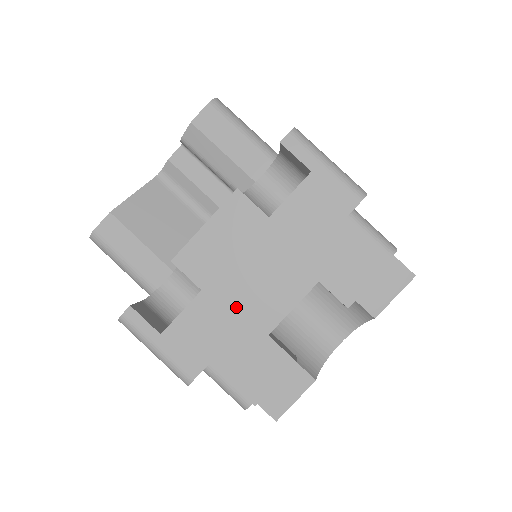
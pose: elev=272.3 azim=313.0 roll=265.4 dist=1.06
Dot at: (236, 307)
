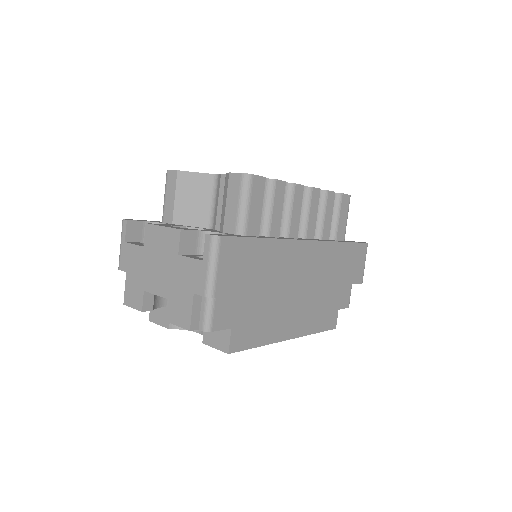
Dot at: (145, 268)
